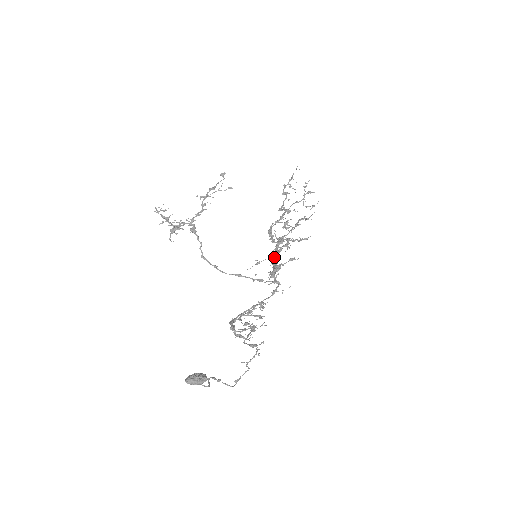
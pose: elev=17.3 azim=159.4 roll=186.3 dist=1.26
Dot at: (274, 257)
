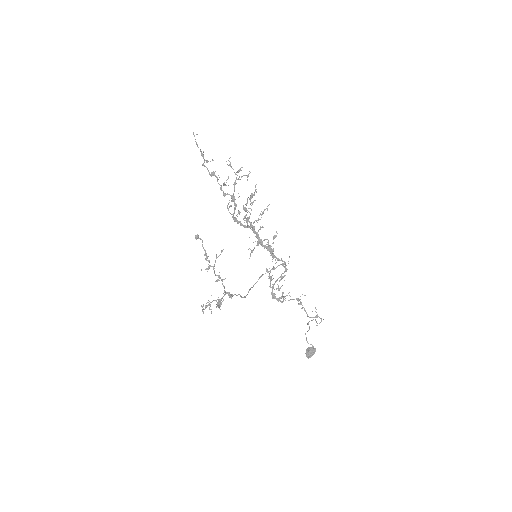
Dot at: (261, 242)
